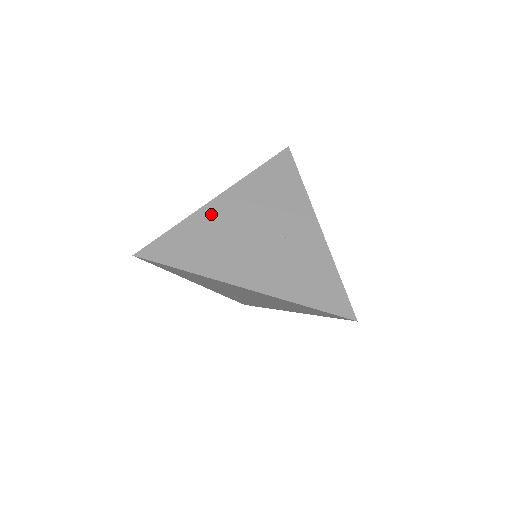
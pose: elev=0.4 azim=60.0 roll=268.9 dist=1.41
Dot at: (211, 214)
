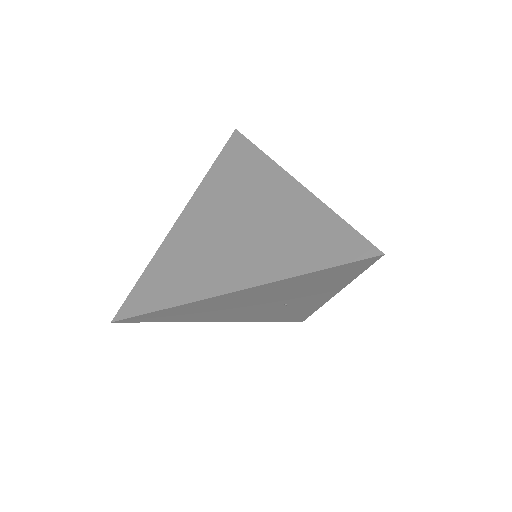
Dot at: (215, 301)
